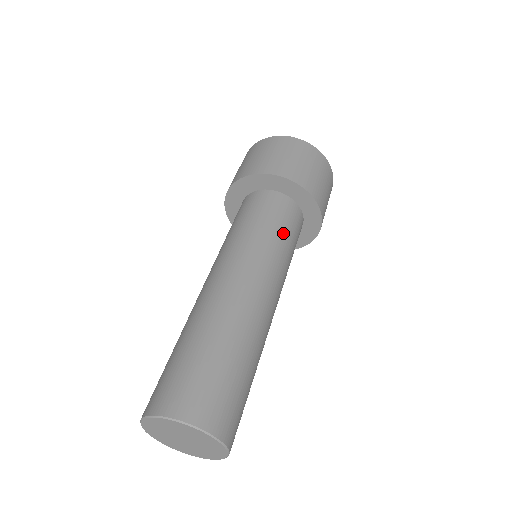
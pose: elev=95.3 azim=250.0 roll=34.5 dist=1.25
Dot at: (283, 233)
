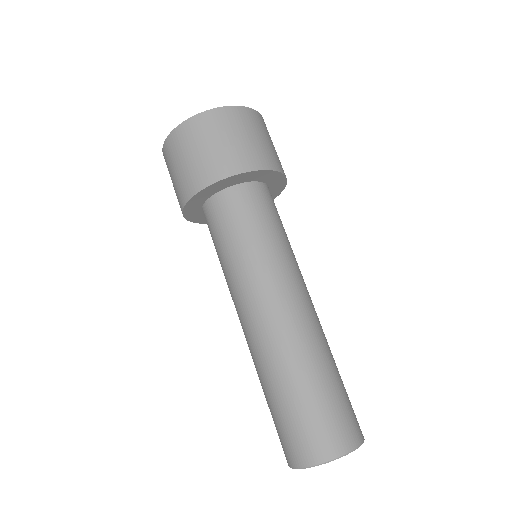
Dot at: (265, 228)
